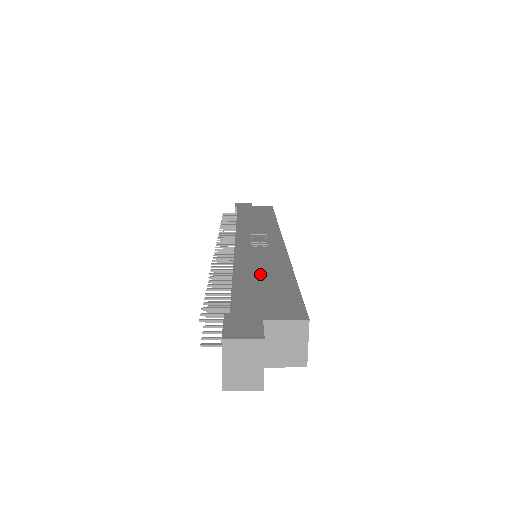
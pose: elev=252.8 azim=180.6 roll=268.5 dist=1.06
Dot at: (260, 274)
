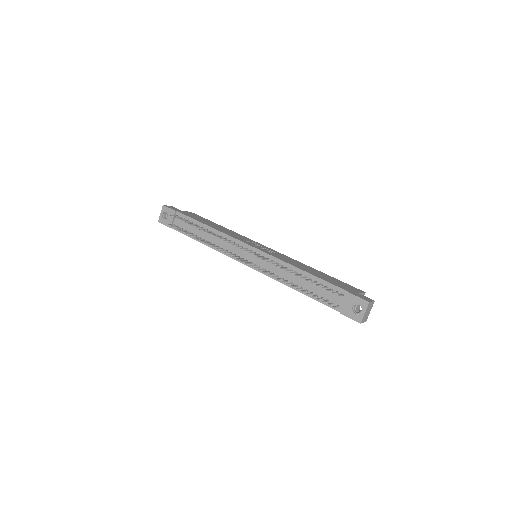
Dot at: (311, 271)
